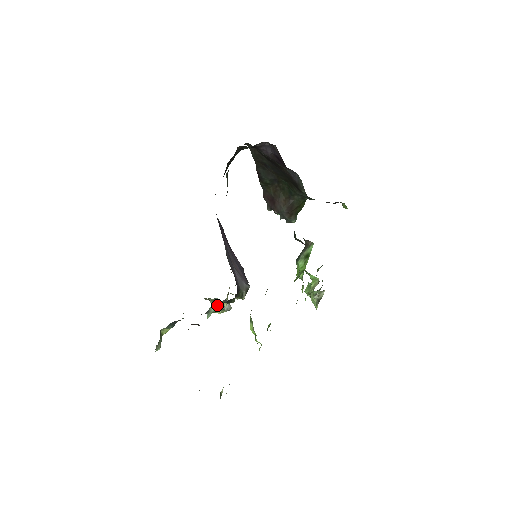
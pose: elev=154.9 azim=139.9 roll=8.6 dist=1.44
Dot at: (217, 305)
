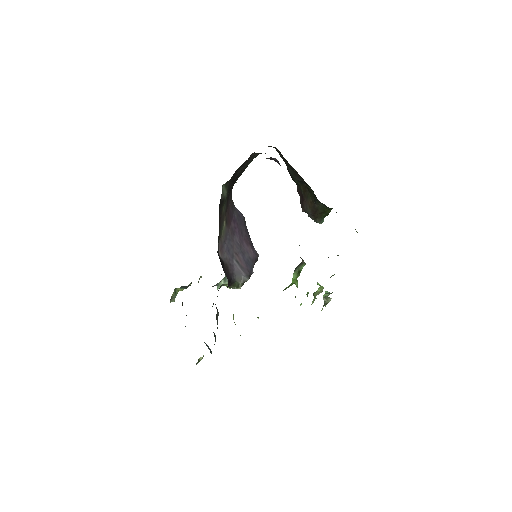
Dot at: occluded
